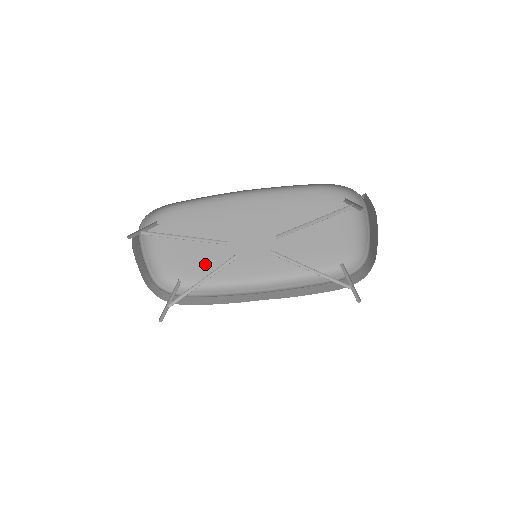
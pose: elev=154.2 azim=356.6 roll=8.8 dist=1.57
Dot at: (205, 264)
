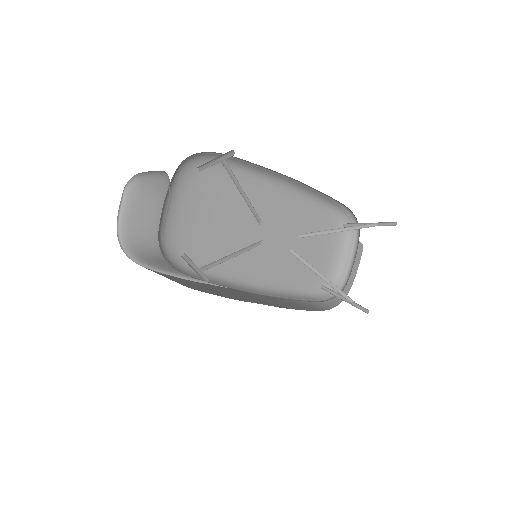
Dot at: (210, 245)
